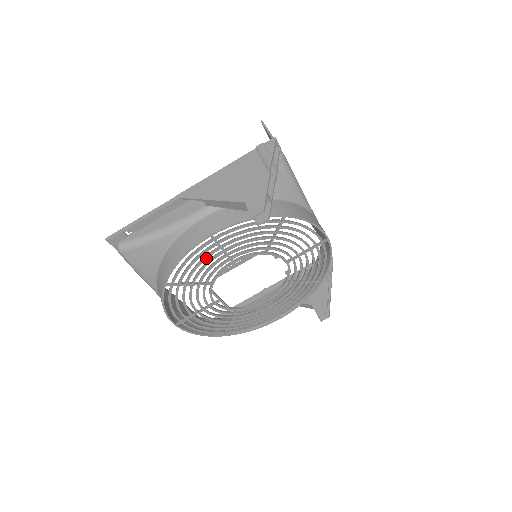
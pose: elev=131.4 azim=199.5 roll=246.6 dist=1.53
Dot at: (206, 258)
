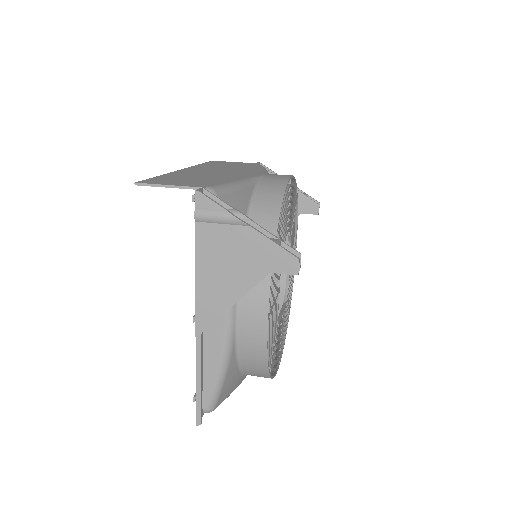
Dot at: (272, 325)
